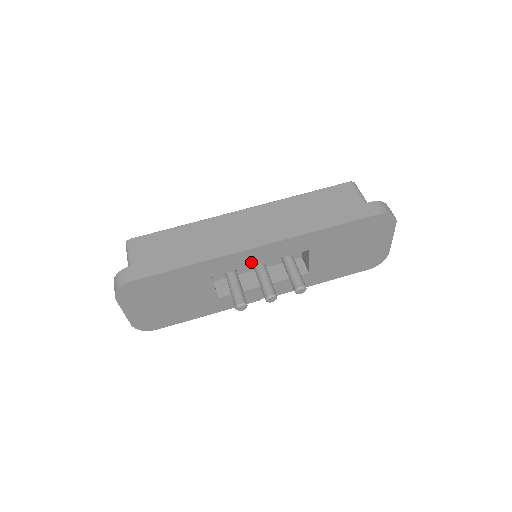
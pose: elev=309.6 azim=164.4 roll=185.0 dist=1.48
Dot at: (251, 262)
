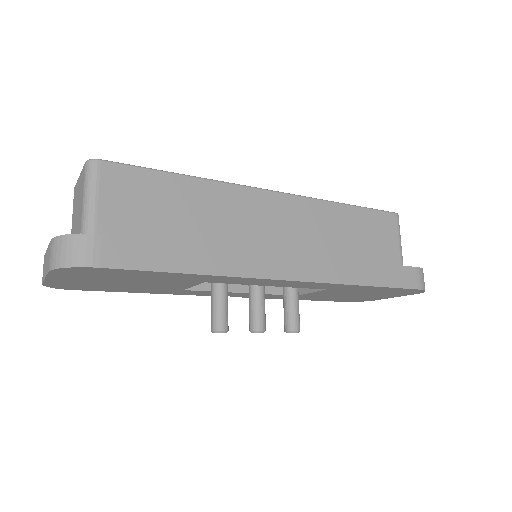
Dot at: (262, 284)
